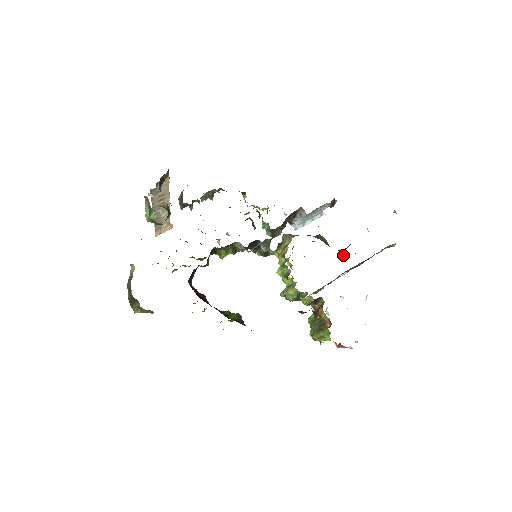
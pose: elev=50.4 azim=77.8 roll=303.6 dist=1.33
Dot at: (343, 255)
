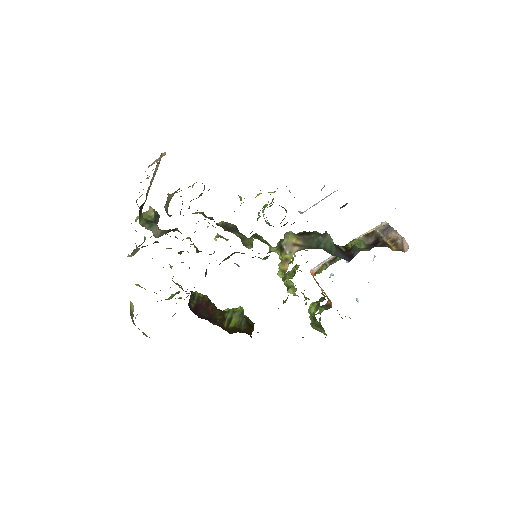
Dot at: (351, 246)
